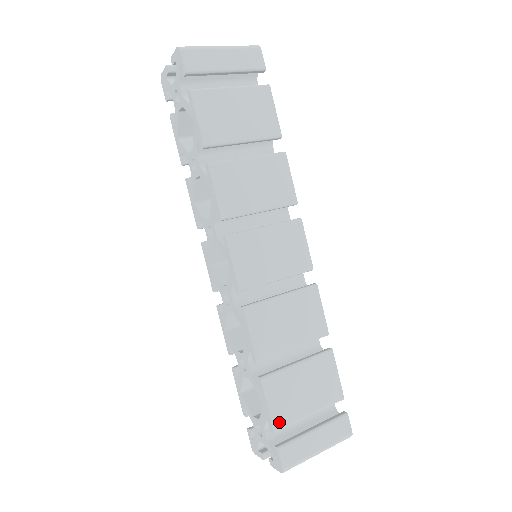
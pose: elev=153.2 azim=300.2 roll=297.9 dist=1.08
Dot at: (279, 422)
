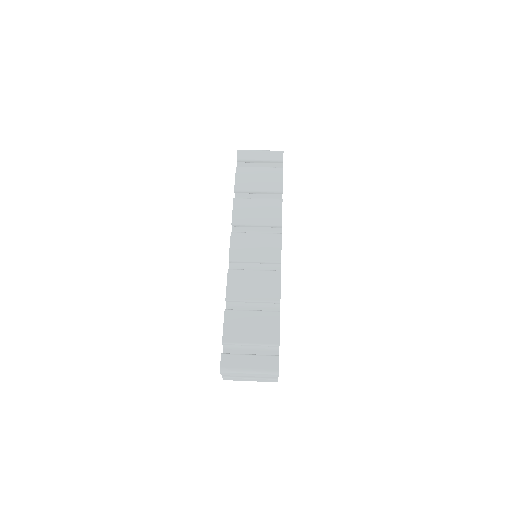
Dot at: (228, 338)
